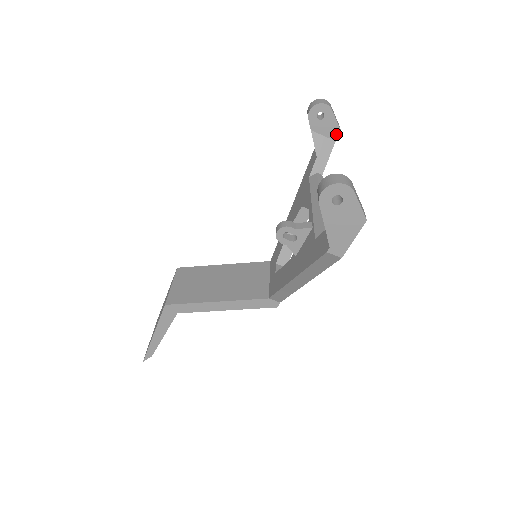
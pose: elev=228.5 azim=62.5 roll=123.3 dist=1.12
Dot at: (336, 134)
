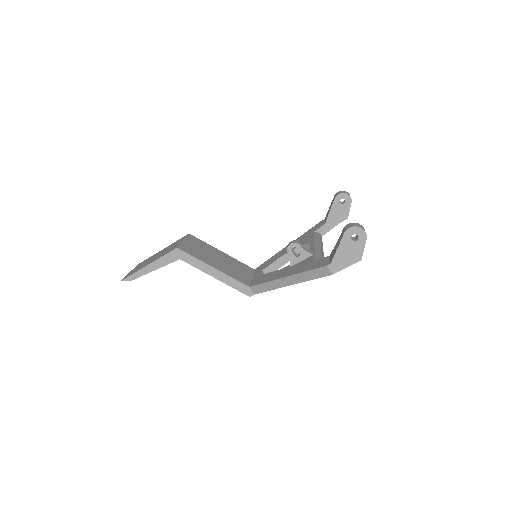
Dot at: (344, 218)
